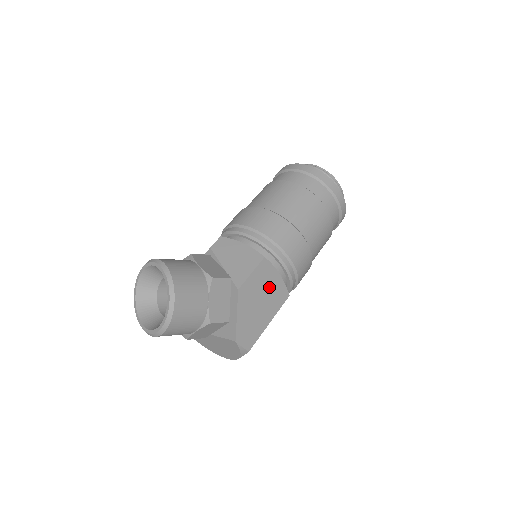
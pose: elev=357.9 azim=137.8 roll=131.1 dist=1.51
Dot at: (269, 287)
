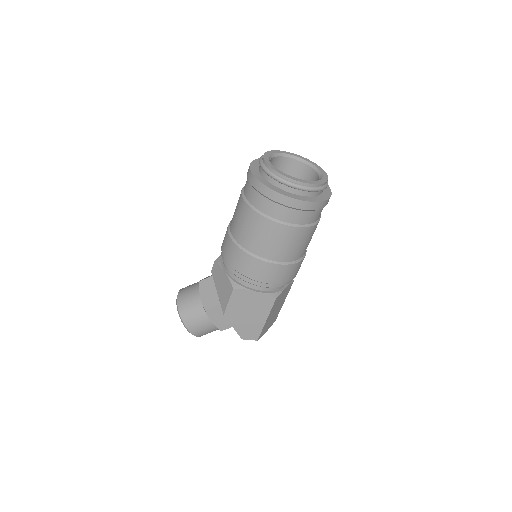
Dot at: (251, 303)
